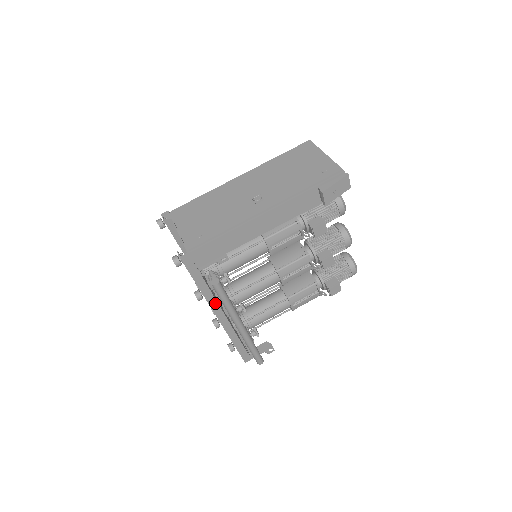
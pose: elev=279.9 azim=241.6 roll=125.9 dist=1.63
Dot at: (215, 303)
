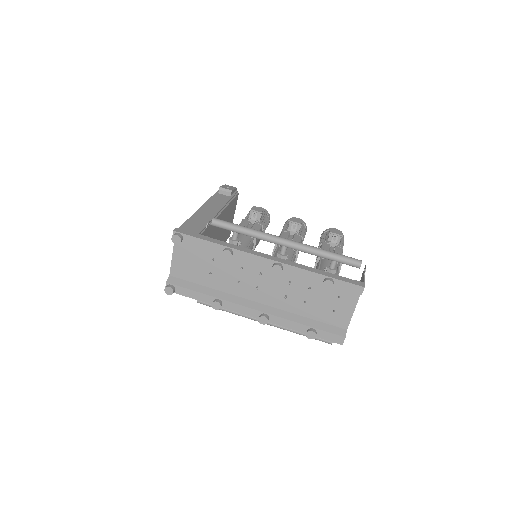
Dot at: (247, 250)
